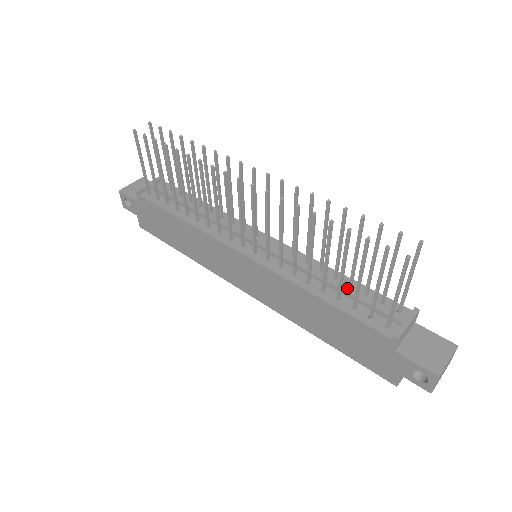
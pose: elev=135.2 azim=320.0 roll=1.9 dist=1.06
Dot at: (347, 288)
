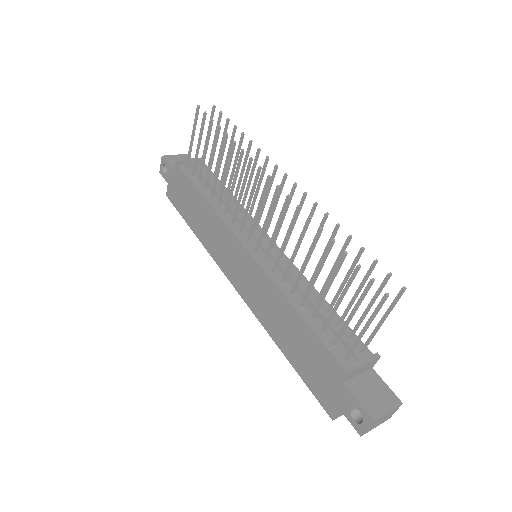
Dot at: (324, 312)
